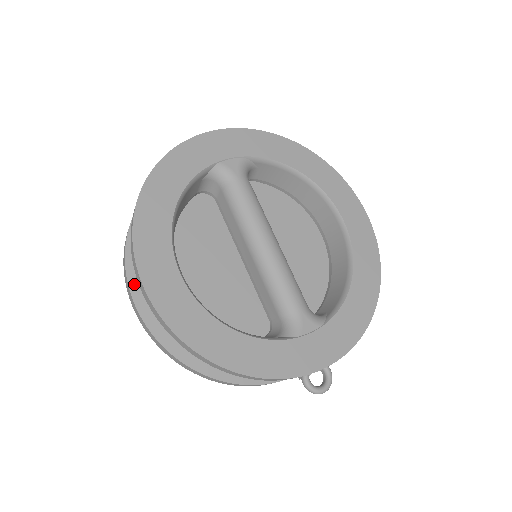
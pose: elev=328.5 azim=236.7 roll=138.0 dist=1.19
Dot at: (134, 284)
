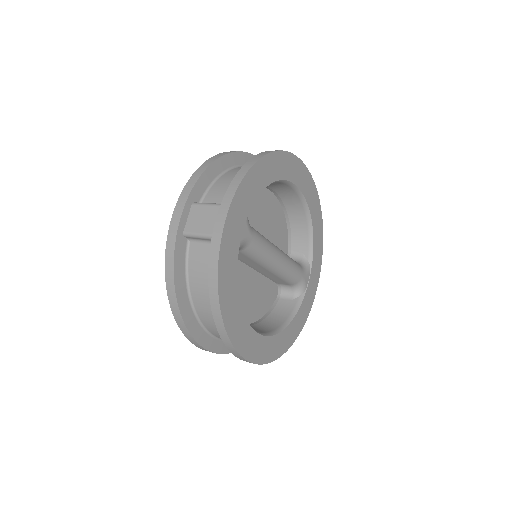
Dot at: (209, 346)
